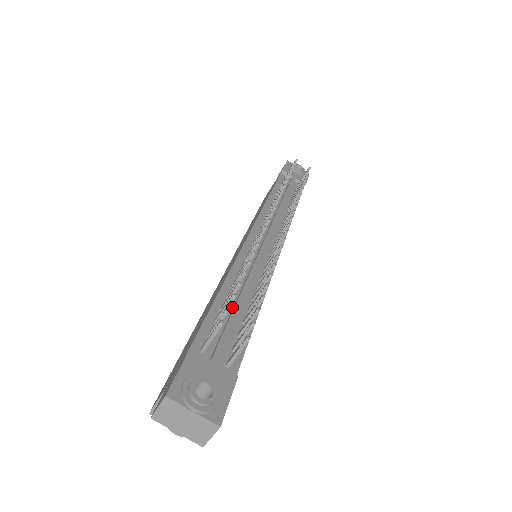
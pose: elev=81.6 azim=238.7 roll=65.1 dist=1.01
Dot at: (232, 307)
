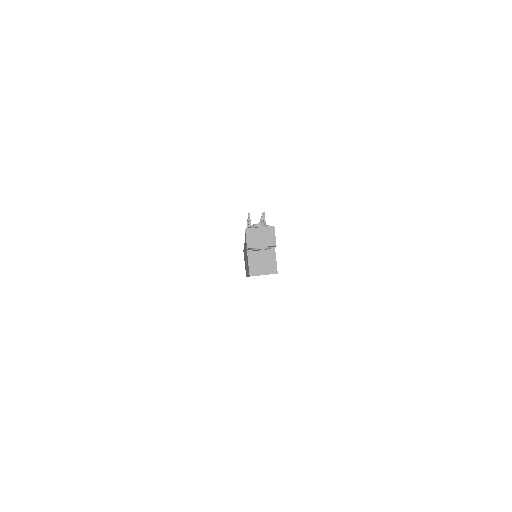
Dot at: occluded
